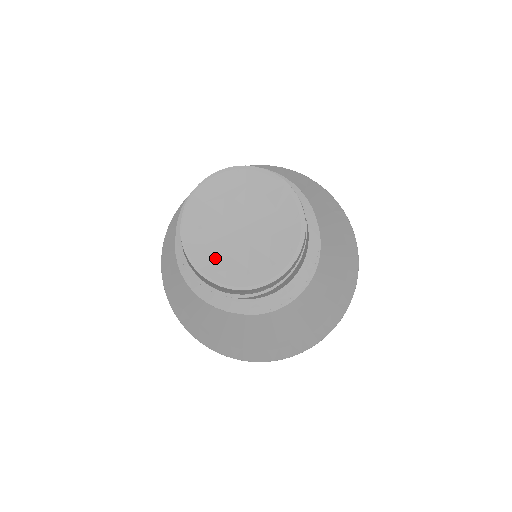
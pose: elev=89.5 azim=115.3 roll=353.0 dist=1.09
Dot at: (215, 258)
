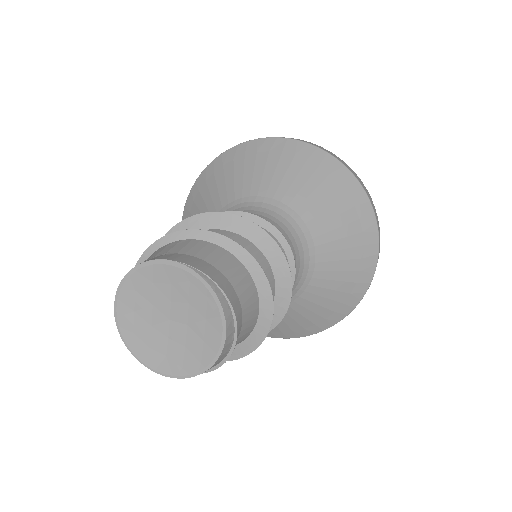
Dot at: (181, 358)
